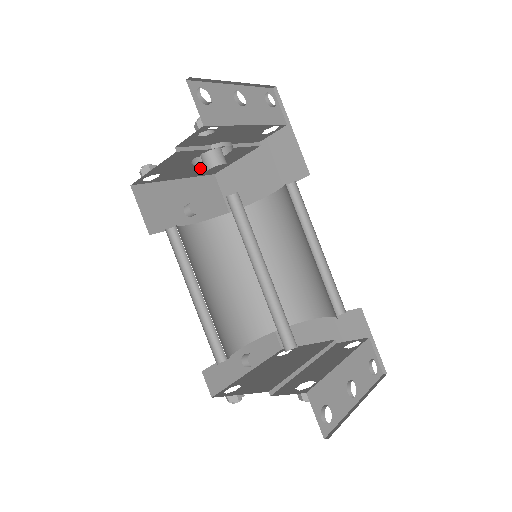
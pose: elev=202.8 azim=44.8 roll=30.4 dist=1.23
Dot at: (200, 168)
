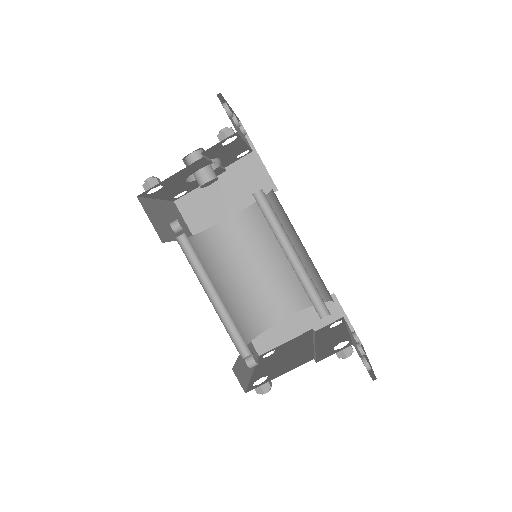
Dot at: (180, 188)
